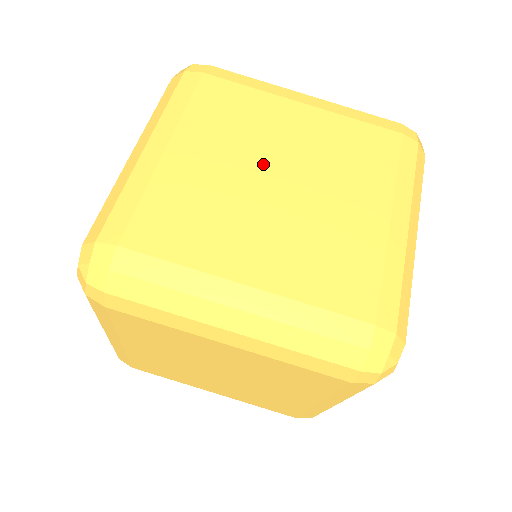
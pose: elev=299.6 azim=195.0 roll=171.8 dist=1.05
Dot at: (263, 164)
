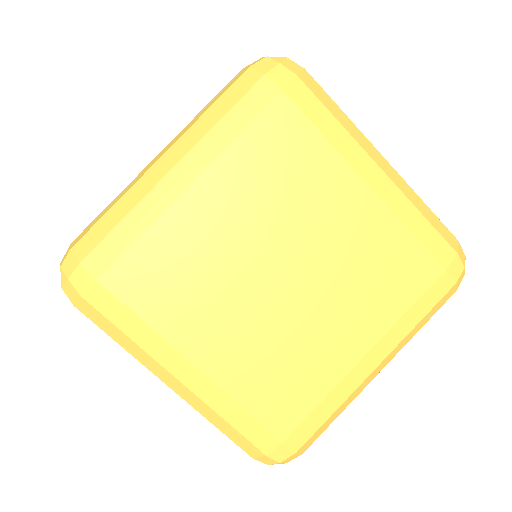
Dot at: (255, 278)
